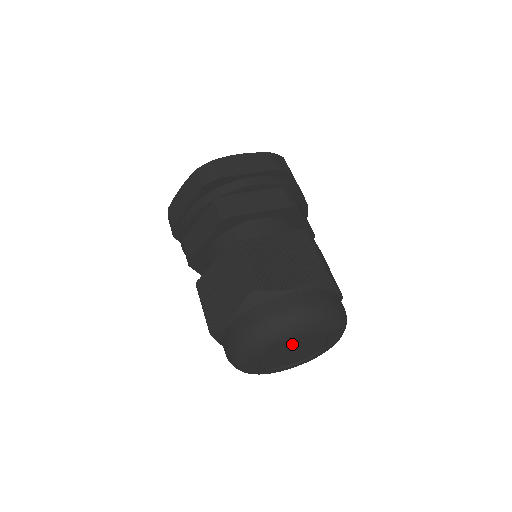
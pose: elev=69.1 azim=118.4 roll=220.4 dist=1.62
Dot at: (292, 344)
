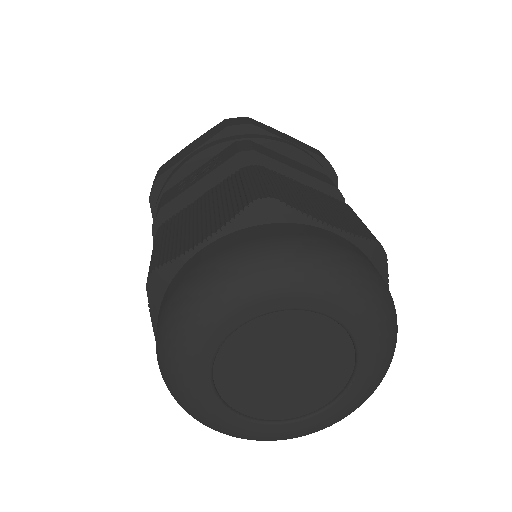
Dot at: (297, 329)
